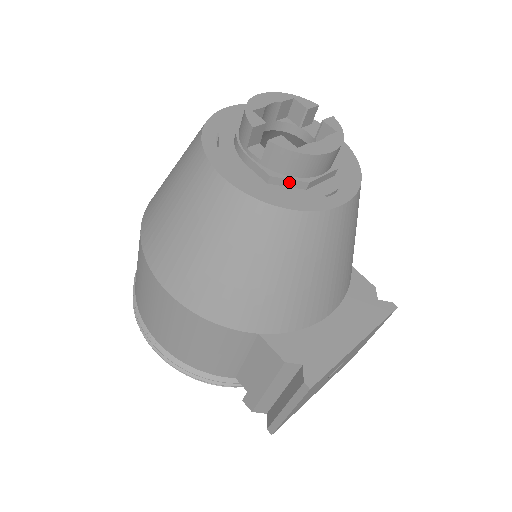
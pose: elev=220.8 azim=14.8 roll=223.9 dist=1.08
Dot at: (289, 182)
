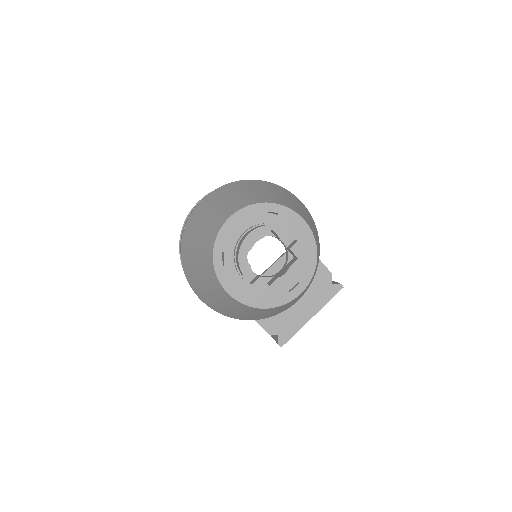
Dot at: (266, 290)
